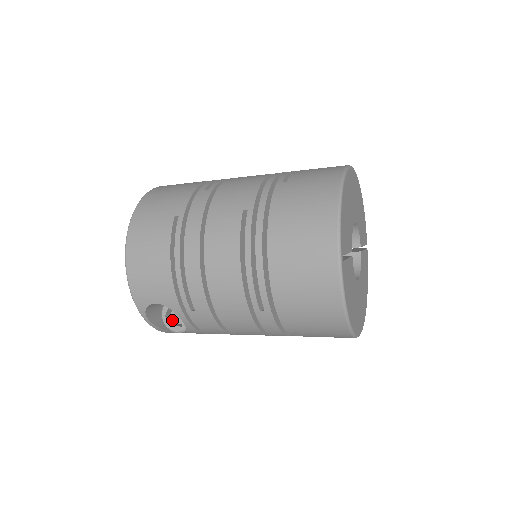
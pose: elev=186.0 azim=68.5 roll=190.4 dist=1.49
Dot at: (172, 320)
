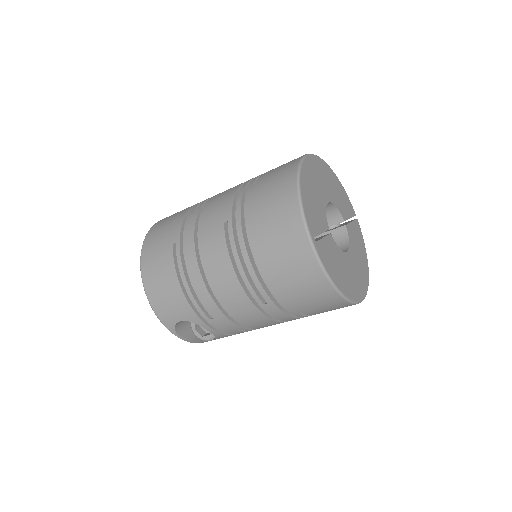
Dot at: (202, 331)
